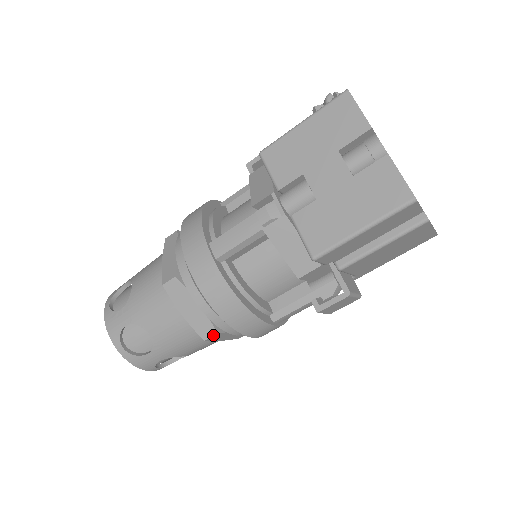
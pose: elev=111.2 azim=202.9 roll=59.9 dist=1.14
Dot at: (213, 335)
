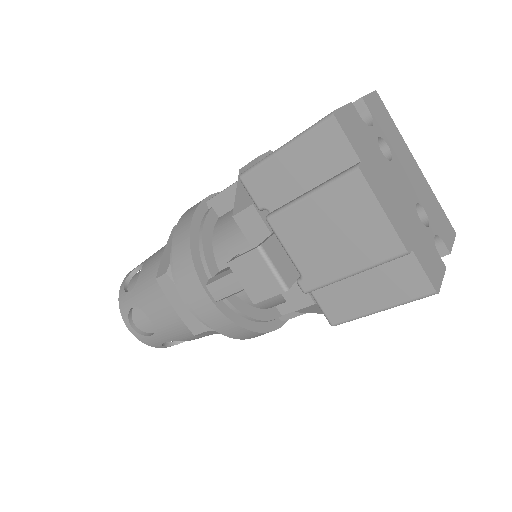
Dot at: (163, 274)
